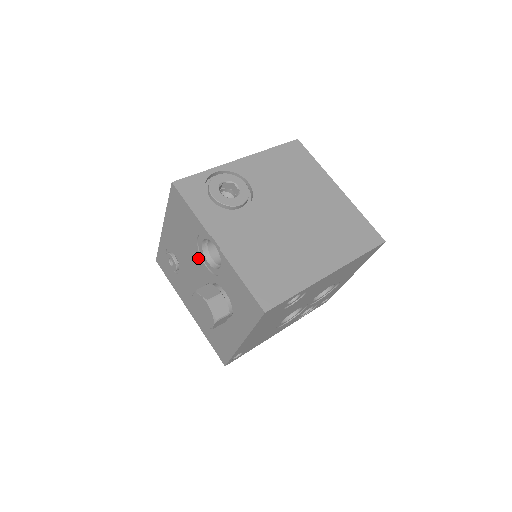
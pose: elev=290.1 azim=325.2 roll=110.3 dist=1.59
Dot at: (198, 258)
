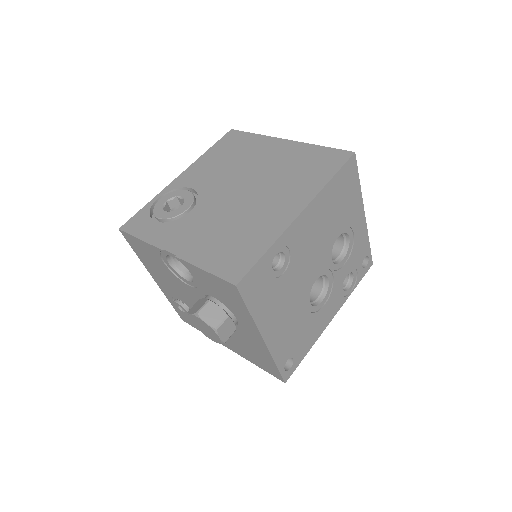
Dot at: (181, 283)
